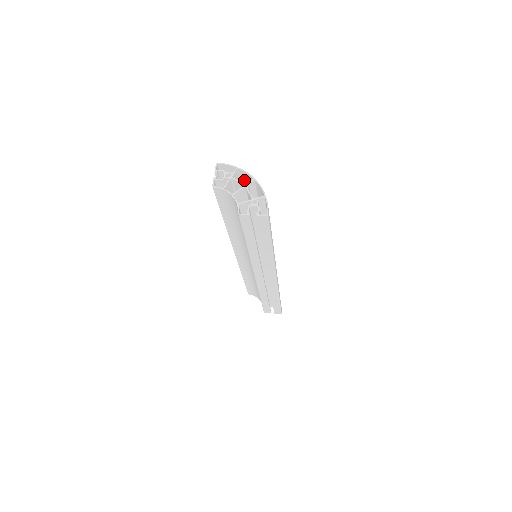
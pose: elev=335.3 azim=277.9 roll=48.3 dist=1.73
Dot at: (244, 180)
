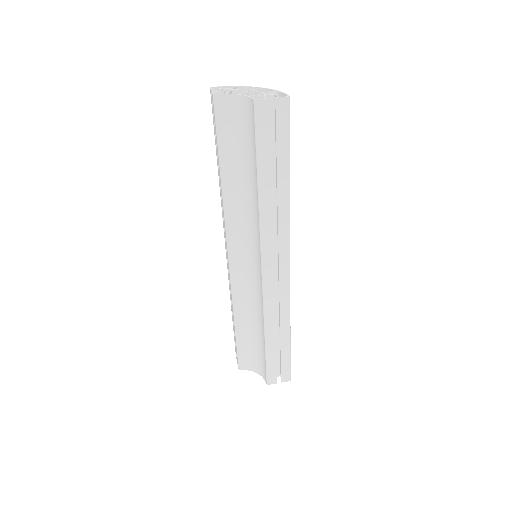
Dot at: occluded
